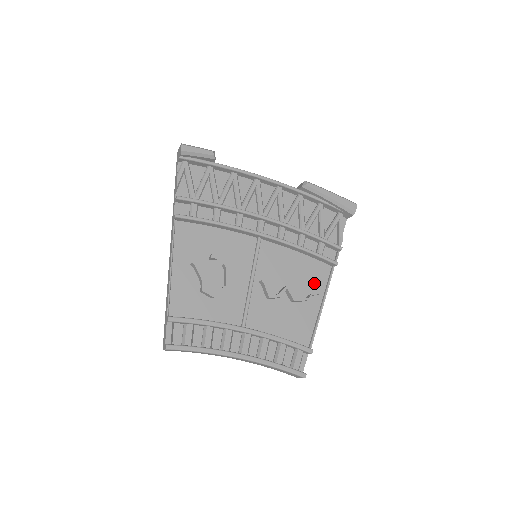
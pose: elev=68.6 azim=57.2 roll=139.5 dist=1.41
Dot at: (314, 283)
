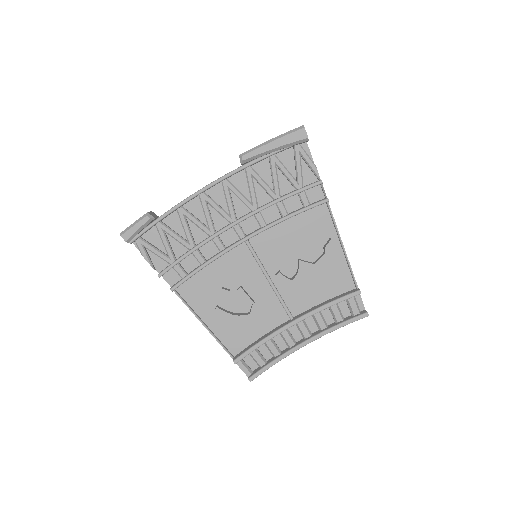
Dot at: (321, 232)
